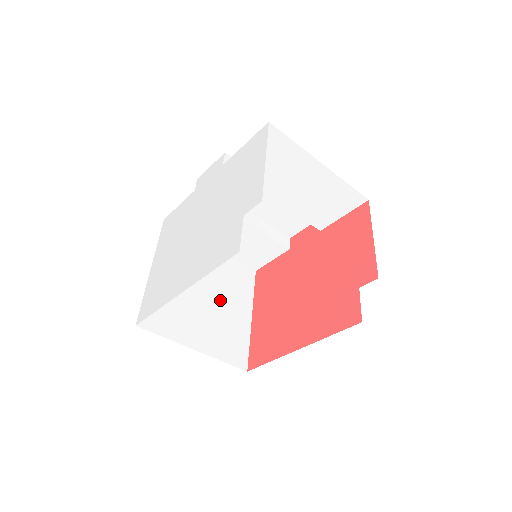
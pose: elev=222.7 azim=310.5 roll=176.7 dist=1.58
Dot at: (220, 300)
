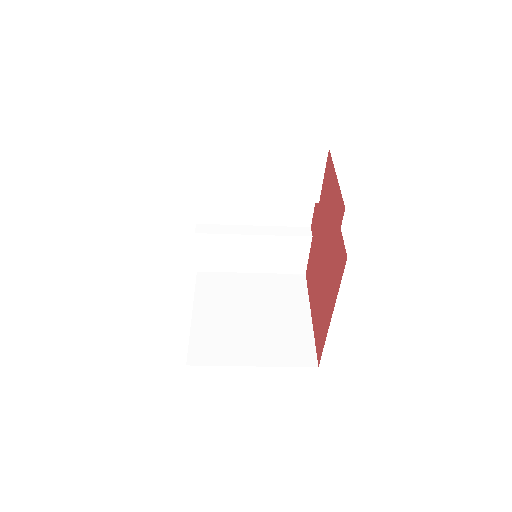
Dot at: (270, 314)
